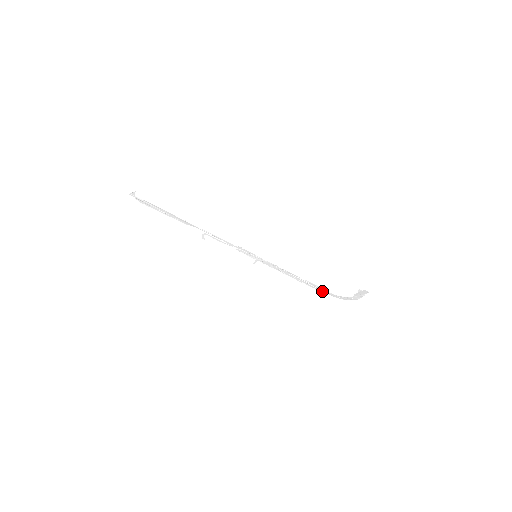
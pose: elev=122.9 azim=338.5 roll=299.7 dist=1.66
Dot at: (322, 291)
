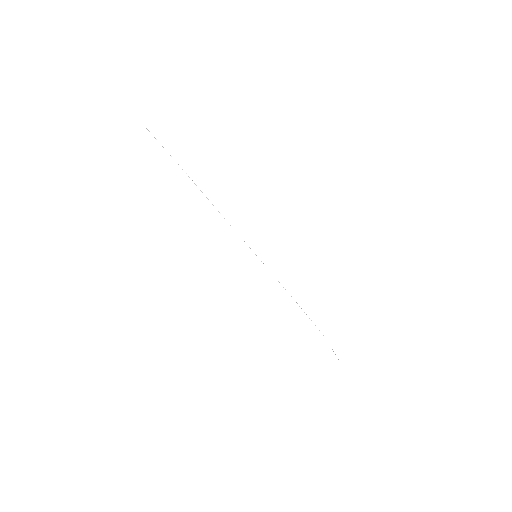
Dot at: (309, 318)
